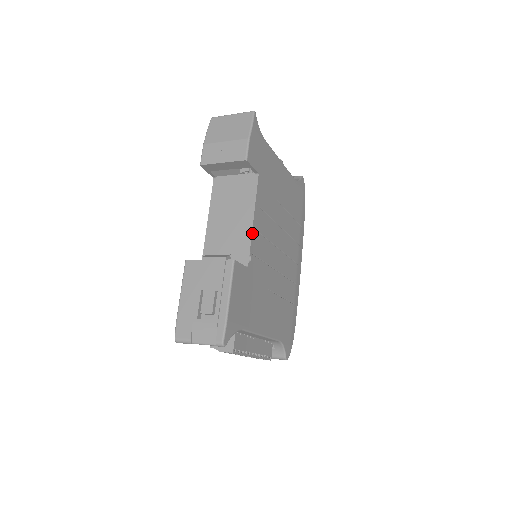
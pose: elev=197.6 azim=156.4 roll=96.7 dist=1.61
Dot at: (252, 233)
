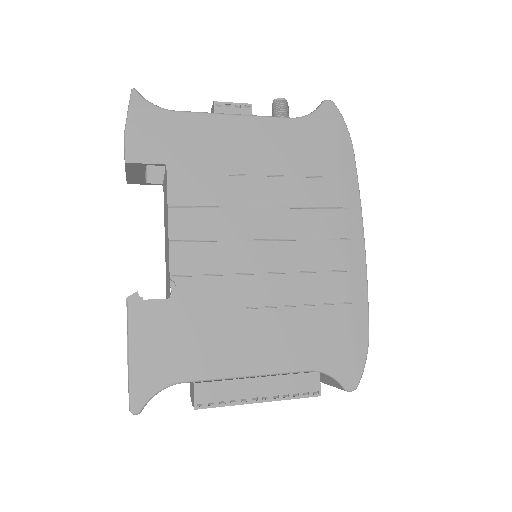
Dot at: (170, 249)
